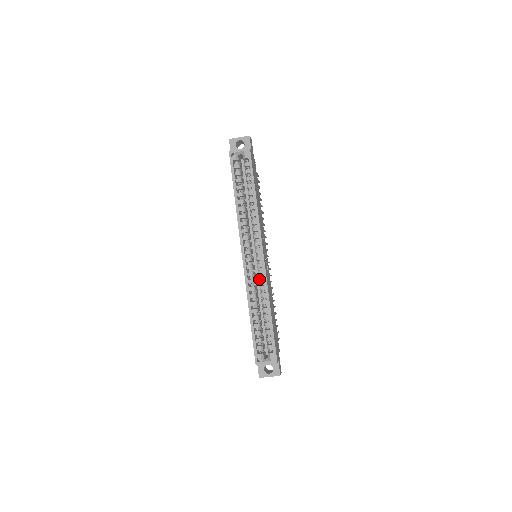
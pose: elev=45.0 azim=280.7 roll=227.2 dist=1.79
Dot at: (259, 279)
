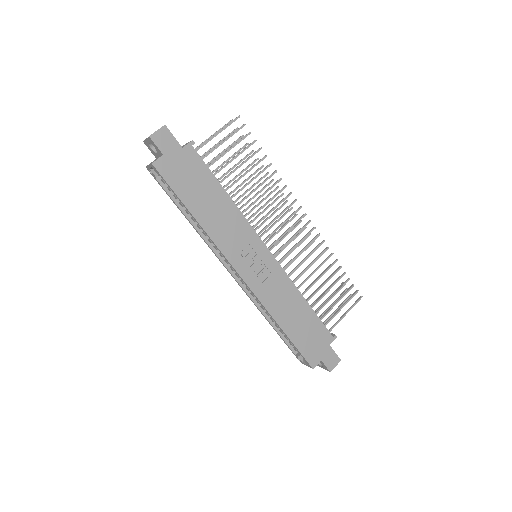
Dot at: occluded
